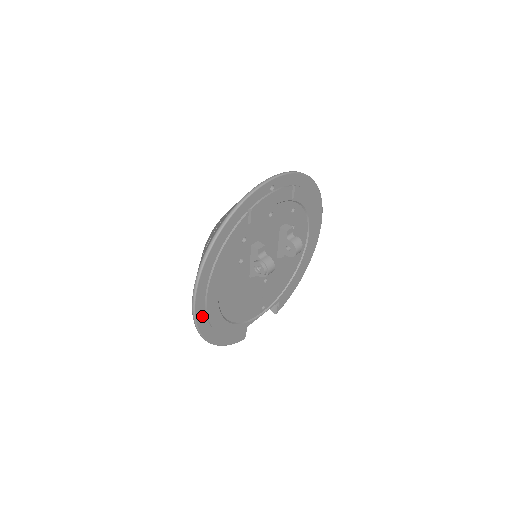
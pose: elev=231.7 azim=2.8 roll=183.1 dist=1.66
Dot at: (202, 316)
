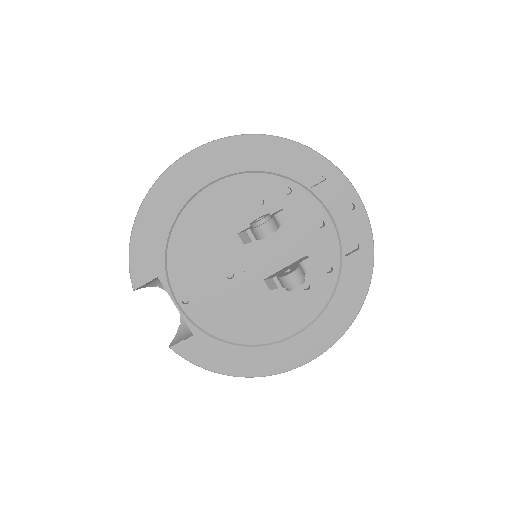
Dot at: (186, 168)
